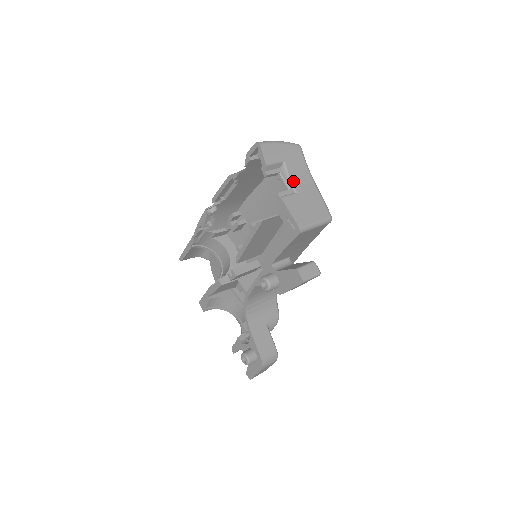
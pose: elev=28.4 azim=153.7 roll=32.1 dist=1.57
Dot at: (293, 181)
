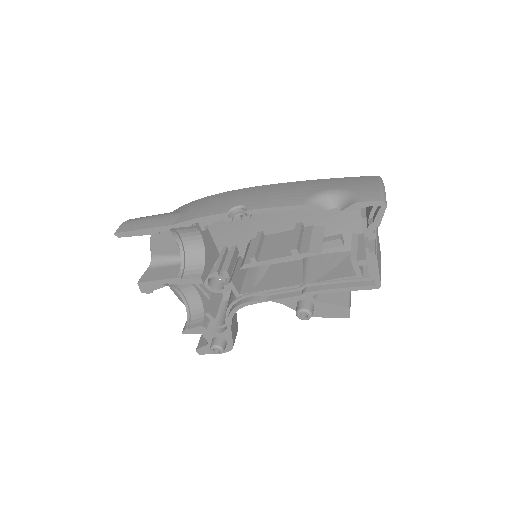
Dot at: occluded
